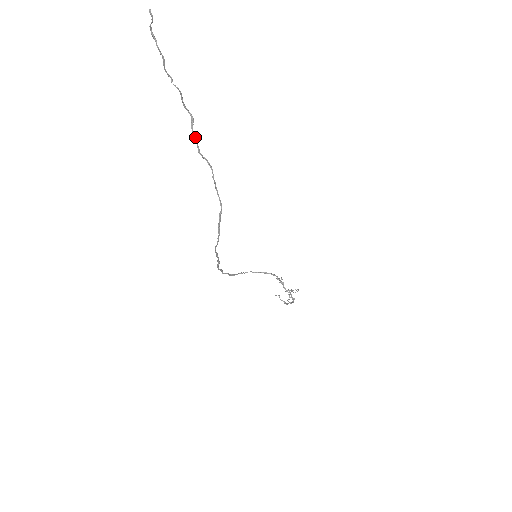
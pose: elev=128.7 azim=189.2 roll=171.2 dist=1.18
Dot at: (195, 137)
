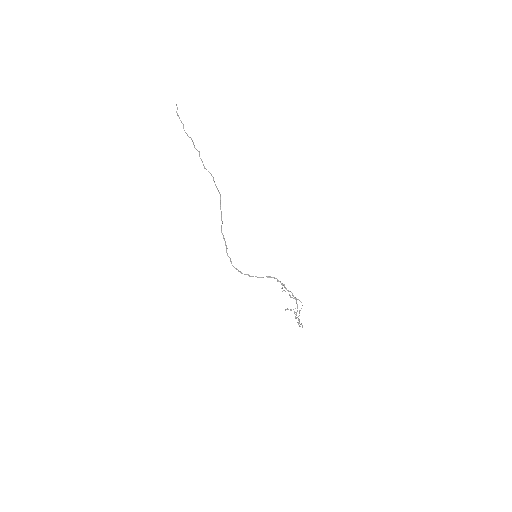
Dot at: (201, 159)
